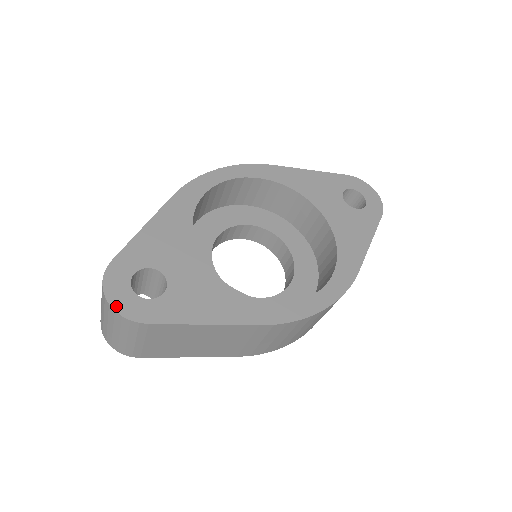
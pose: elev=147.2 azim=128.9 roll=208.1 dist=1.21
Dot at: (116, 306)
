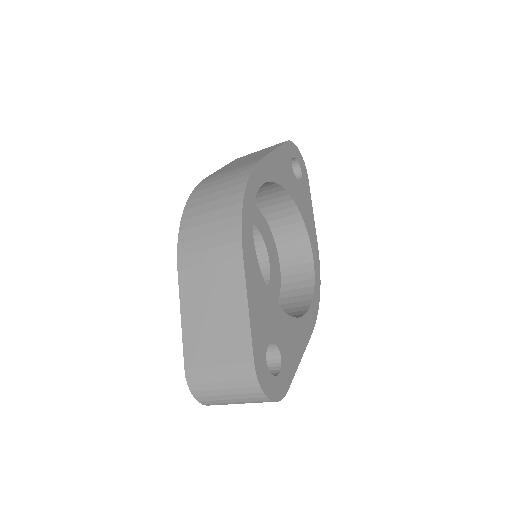
Dot at: (274, 398)
